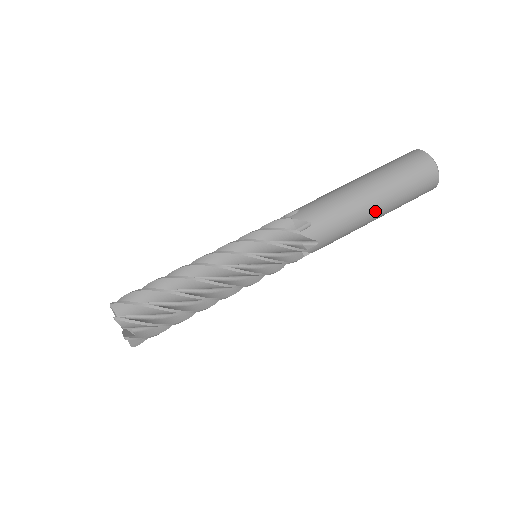
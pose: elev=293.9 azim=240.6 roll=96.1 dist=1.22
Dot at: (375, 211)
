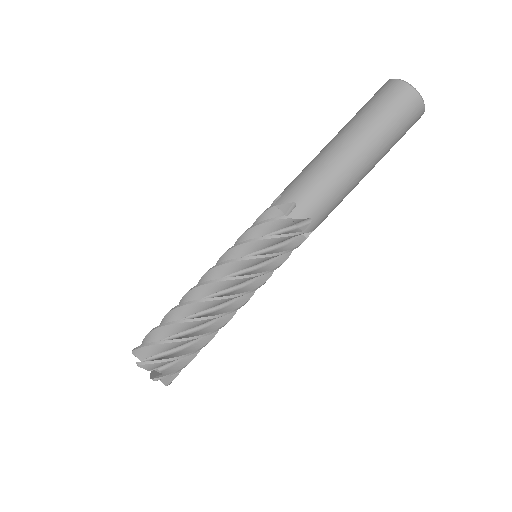
Dot at: occluded
